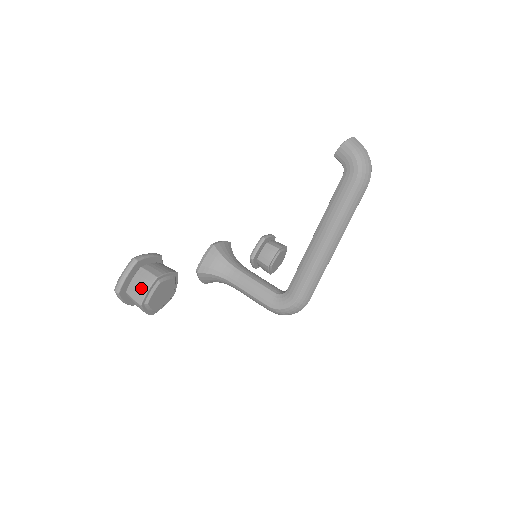
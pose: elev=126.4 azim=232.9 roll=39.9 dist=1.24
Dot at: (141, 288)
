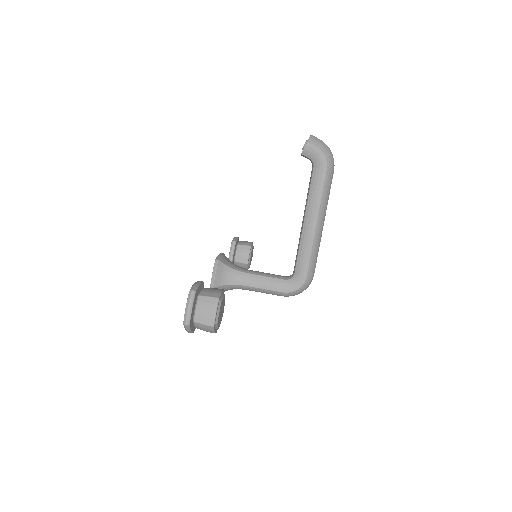
Dot at: (209, 312)
